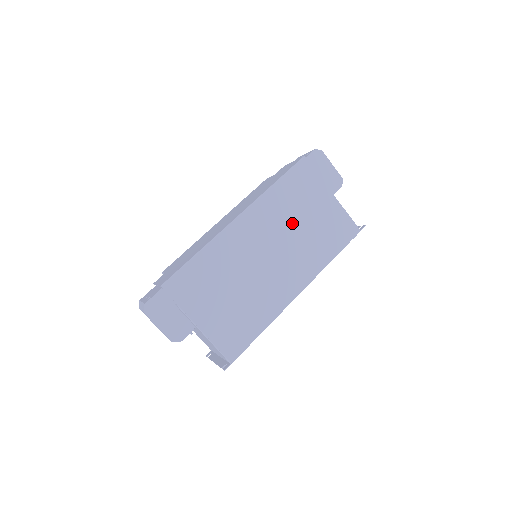
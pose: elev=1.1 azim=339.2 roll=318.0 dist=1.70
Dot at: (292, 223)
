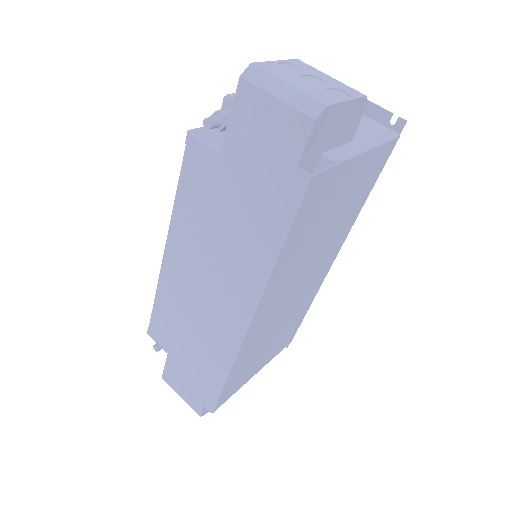
Dot at: (314, 243)
